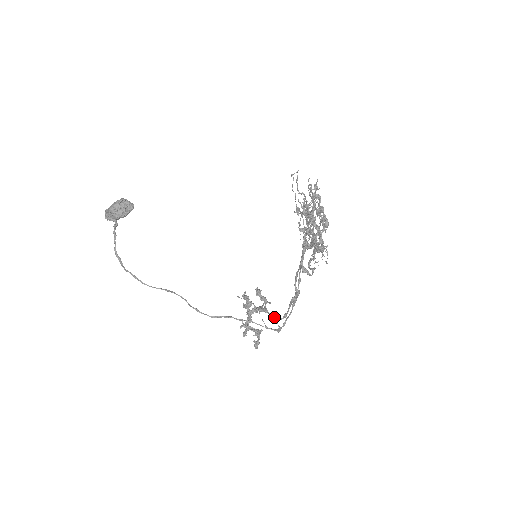
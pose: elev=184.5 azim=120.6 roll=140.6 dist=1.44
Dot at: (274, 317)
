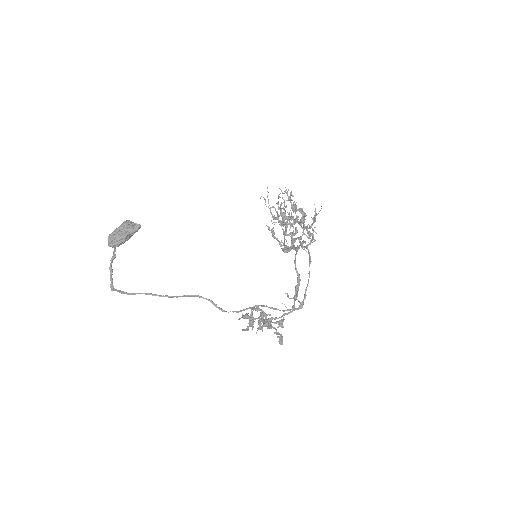
Dot at: occluded
